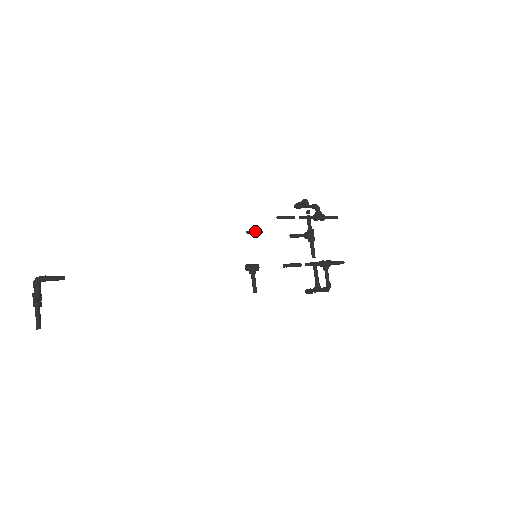
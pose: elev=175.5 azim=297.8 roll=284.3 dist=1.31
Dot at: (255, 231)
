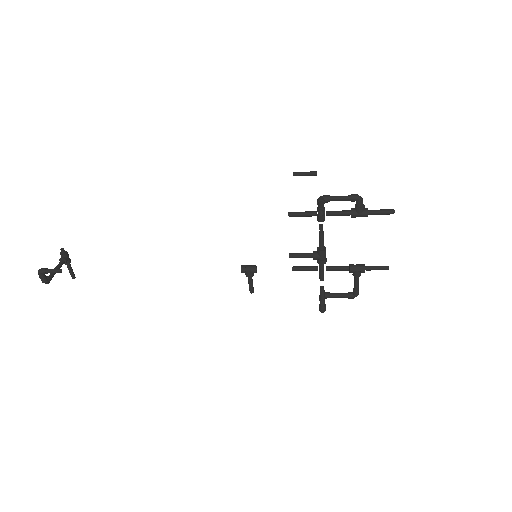
Dot at: (304, 174)
